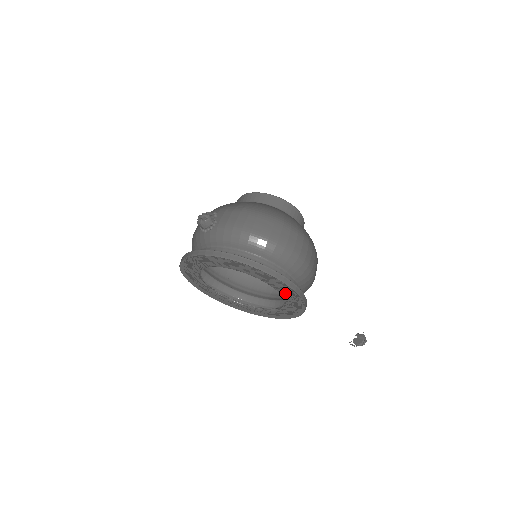
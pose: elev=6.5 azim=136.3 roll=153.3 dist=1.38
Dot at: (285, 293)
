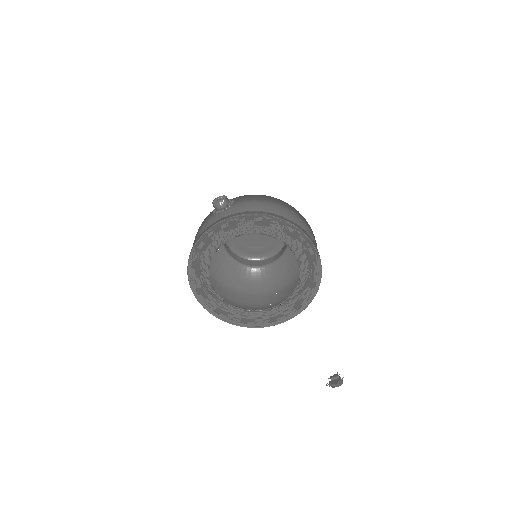
Dot at: (306, 261)
